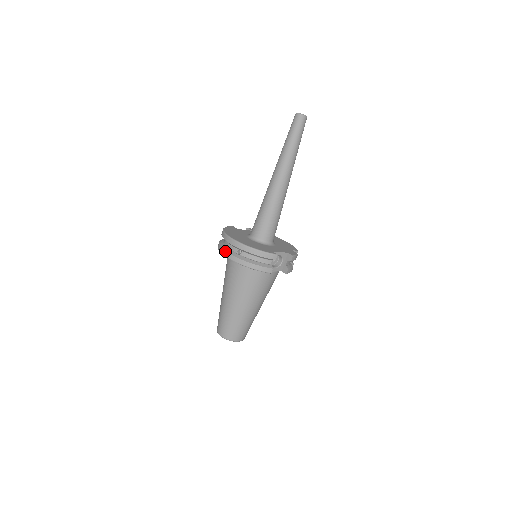
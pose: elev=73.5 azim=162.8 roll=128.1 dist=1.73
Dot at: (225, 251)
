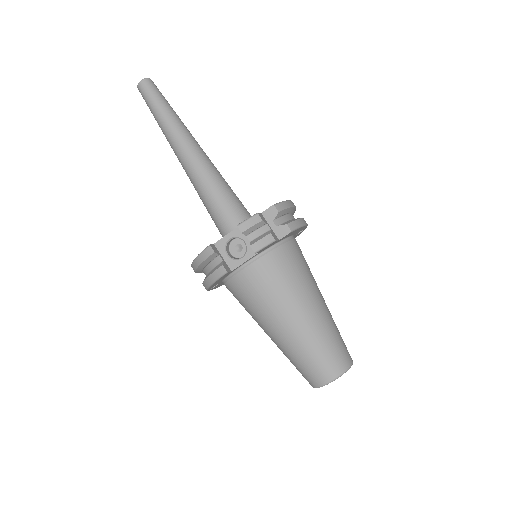
Dot at: occluded
